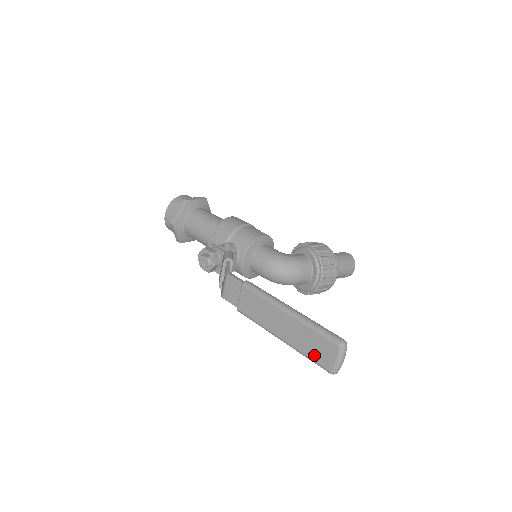
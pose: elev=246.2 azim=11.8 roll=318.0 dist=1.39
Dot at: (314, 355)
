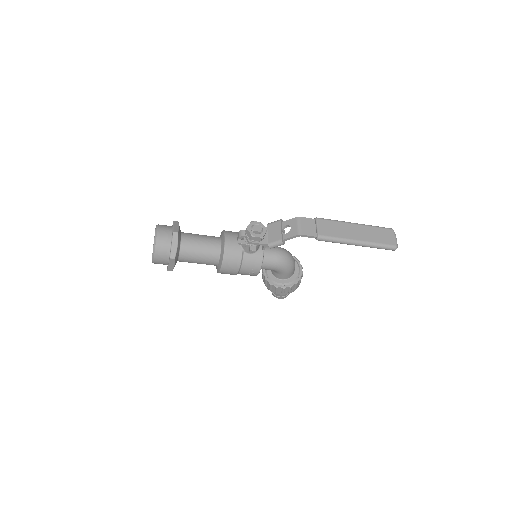
Dot at: (383, 240)
